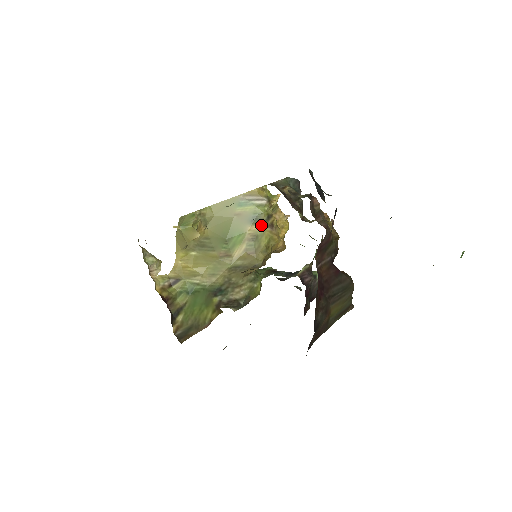
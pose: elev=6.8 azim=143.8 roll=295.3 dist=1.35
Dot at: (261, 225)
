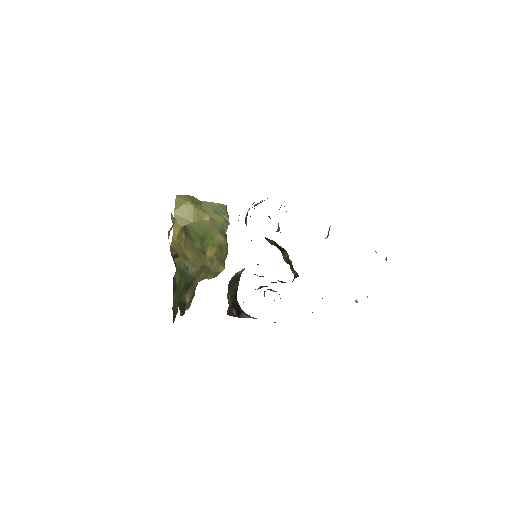
Dot at: (224, 238)
